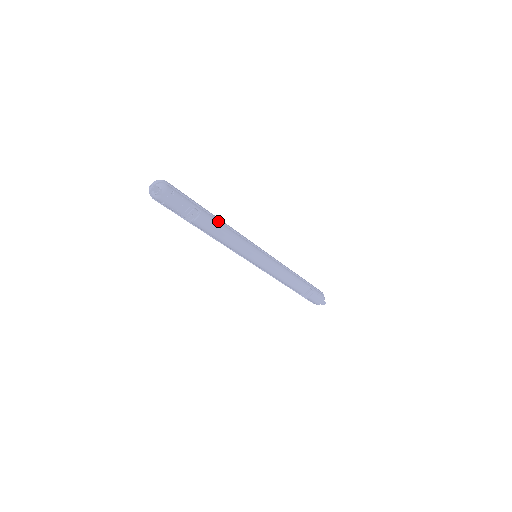
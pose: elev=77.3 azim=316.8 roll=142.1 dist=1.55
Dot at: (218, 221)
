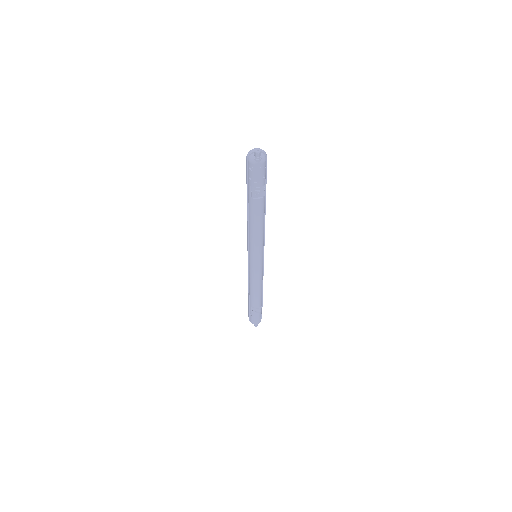
Dot at: (264, 212)
